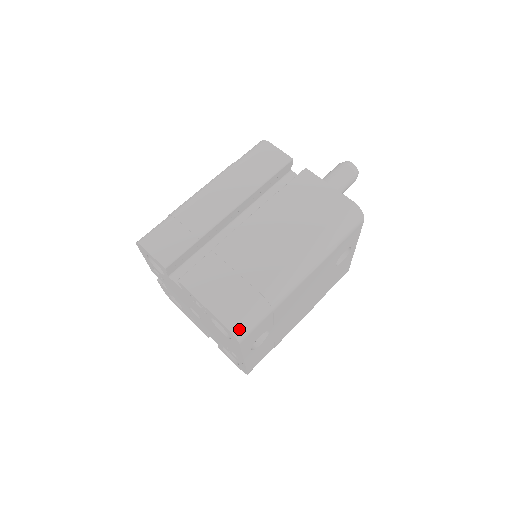
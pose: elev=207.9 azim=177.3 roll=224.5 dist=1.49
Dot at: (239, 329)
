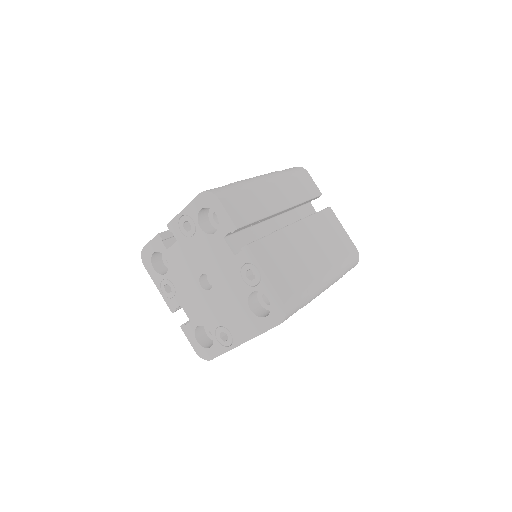
Dot at: (290, 310)
